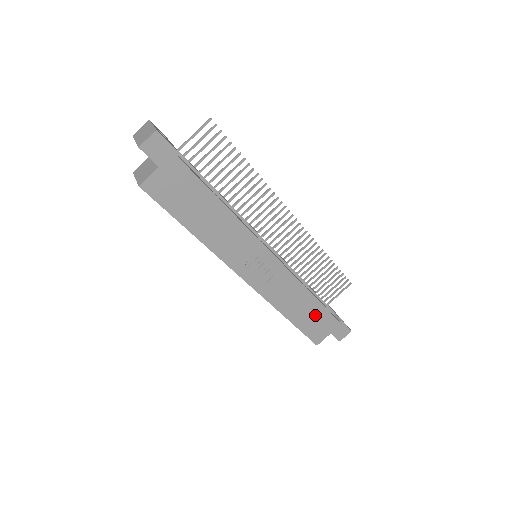
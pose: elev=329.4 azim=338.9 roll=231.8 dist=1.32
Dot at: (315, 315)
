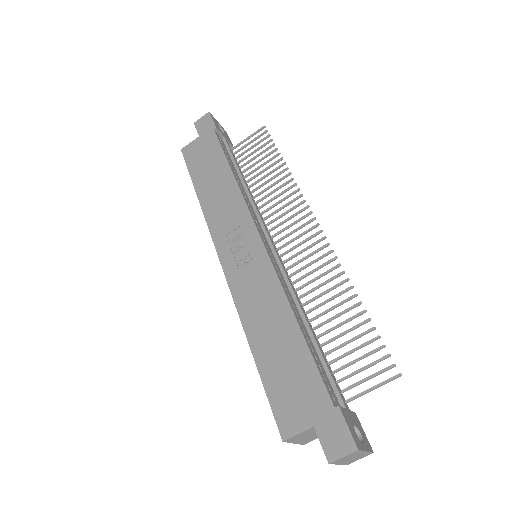
Dot at: (293, 364)
